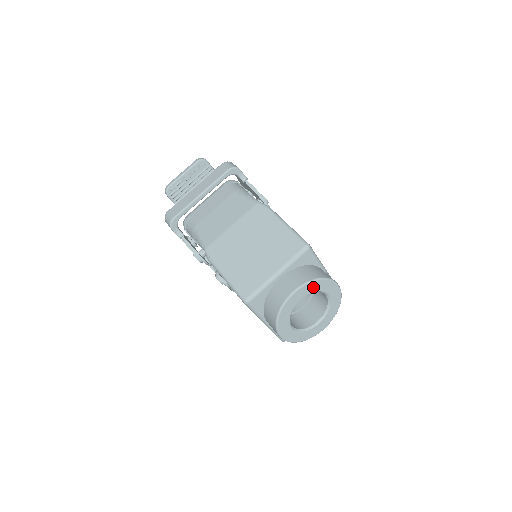
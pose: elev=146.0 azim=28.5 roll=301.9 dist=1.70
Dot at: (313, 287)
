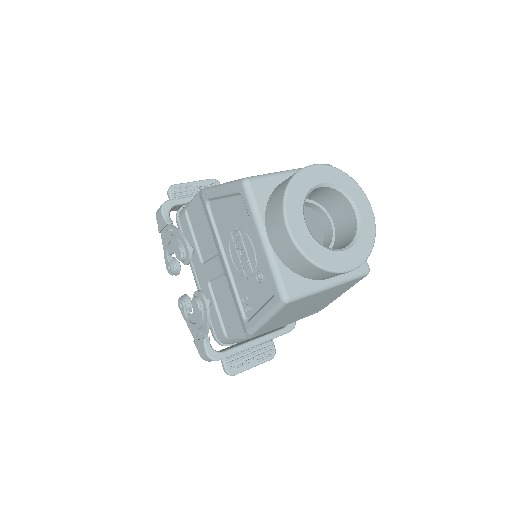
Dot at: (338, 179)
